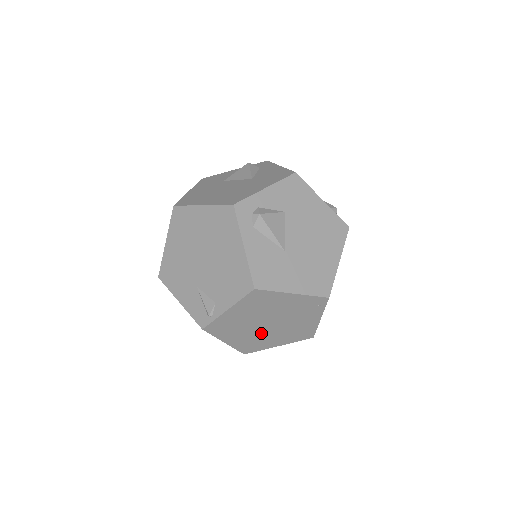
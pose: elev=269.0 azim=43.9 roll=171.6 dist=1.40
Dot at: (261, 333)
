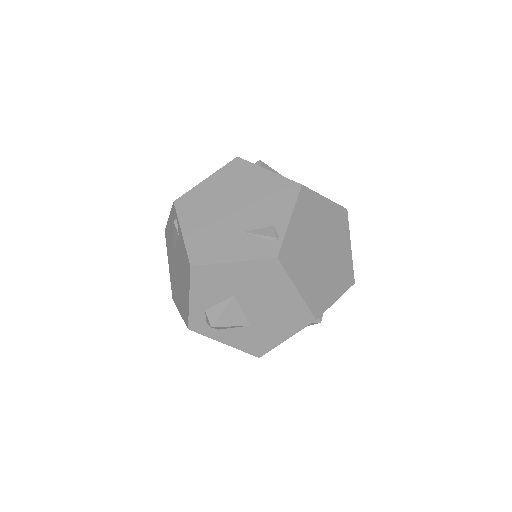
Dot at: (320, 271)
